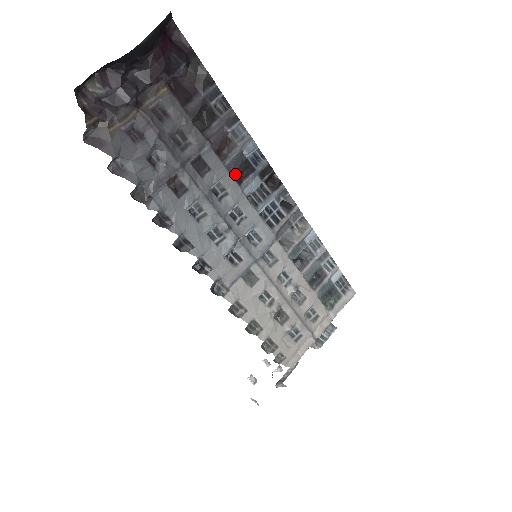
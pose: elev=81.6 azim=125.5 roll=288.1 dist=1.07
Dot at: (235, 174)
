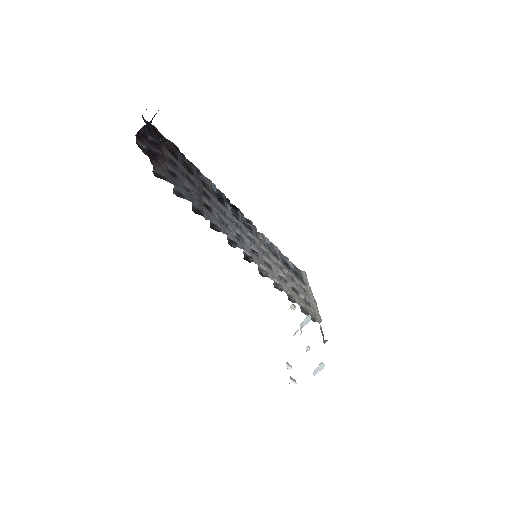
Dot at: (219, 201)
